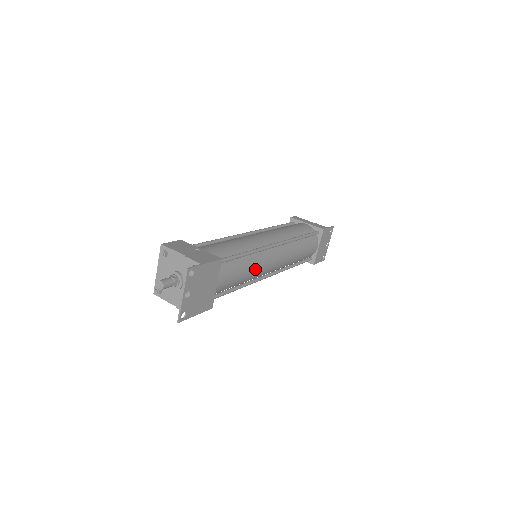
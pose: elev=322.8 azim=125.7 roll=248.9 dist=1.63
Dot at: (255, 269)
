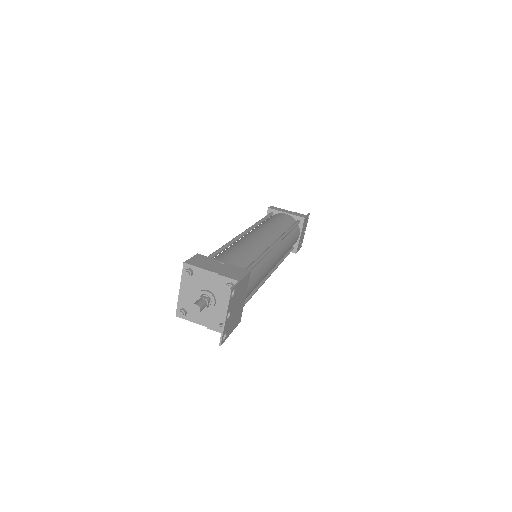
Dot at: (266, 272)
